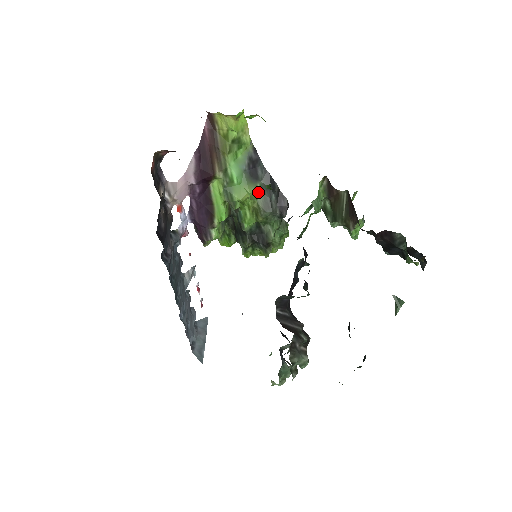
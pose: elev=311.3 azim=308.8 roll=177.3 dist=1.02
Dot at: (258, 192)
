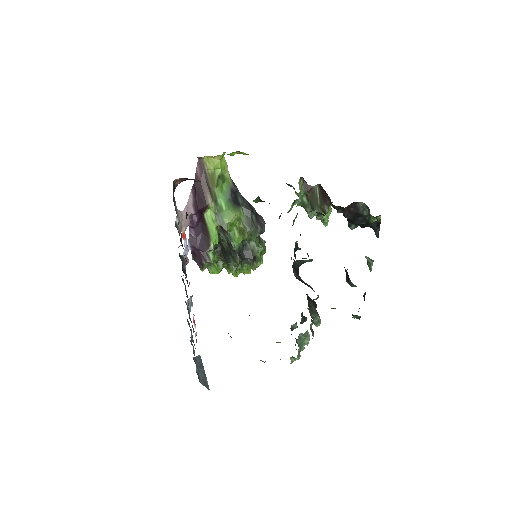
Dot at: (242, 215)
